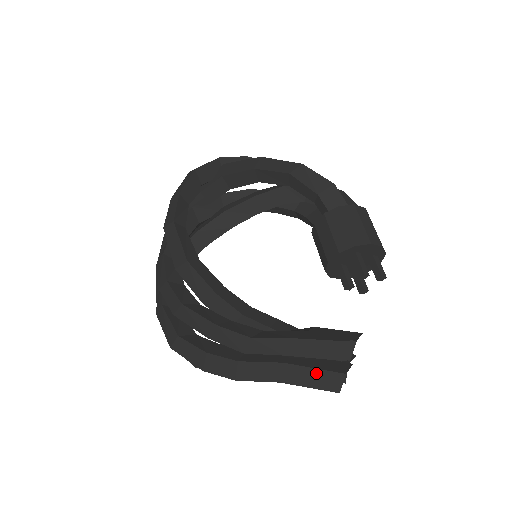
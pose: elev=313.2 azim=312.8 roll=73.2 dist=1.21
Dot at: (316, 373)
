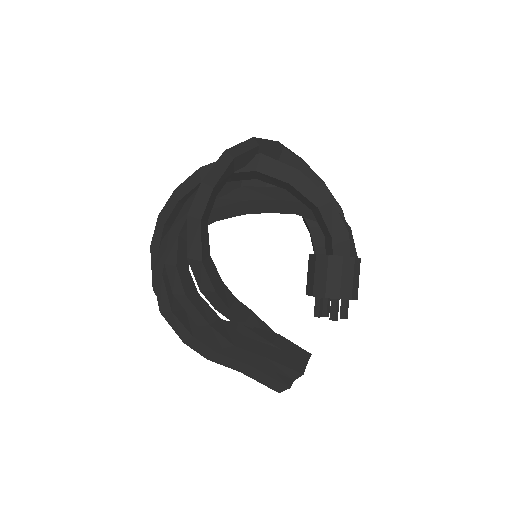
Dot at: (270, 379)
